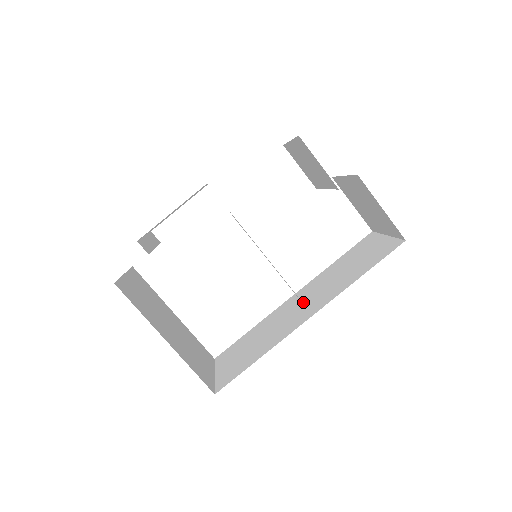
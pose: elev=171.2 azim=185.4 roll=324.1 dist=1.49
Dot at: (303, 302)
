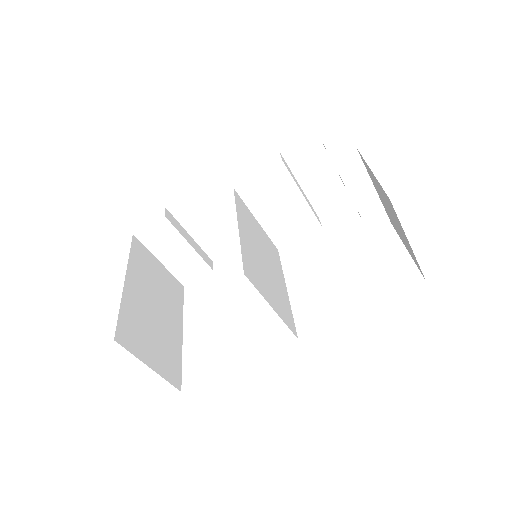
Dot at: (275, 309)
